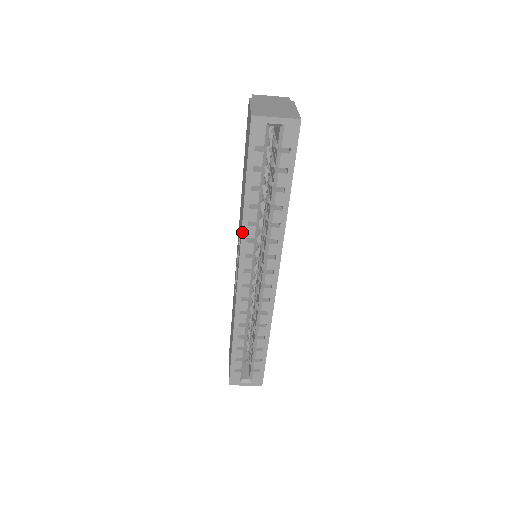
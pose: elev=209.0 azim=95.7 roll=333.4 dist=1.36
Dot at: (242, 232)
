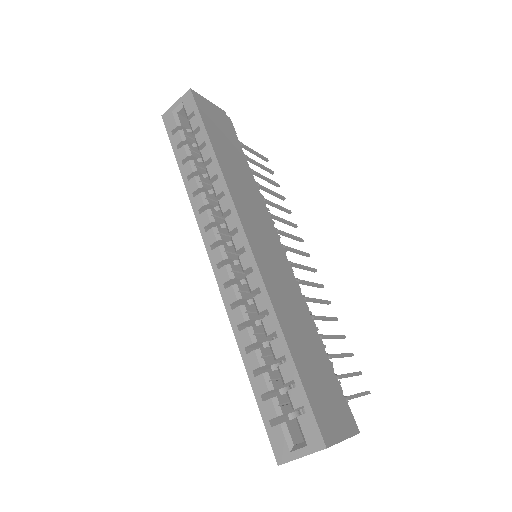
Dot at: (192, 207)
